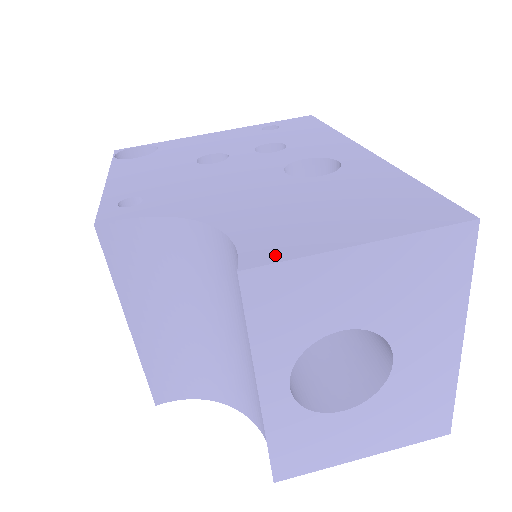
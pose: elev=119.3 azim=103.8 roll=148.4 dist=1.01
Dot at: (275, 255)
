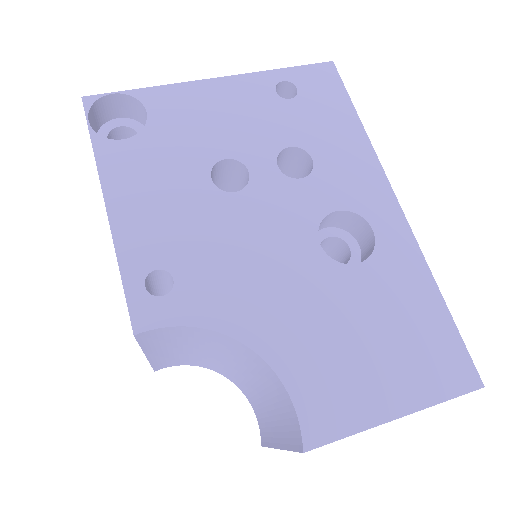
Dot at: (331, 429)
